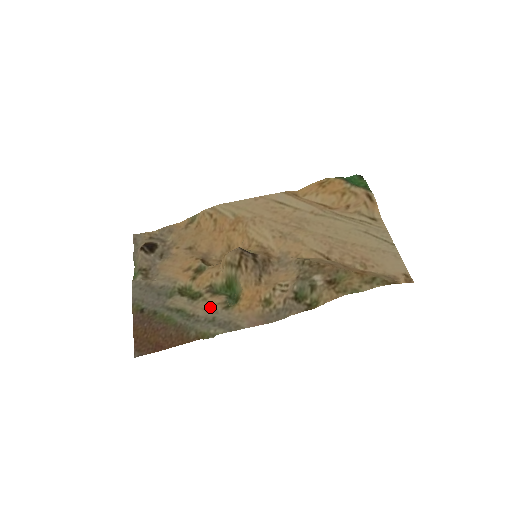
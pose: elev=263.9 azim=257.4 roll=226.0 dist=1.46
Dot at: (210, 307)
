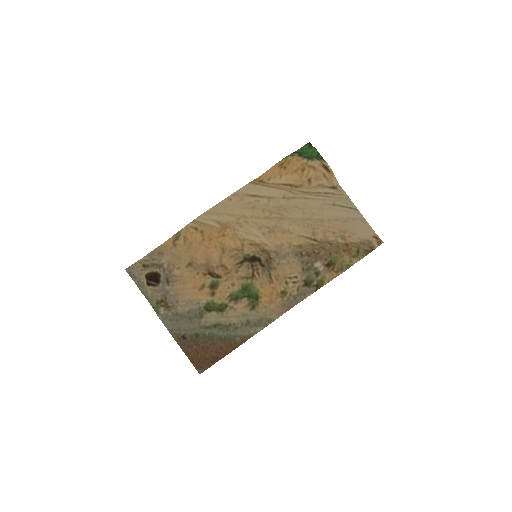
Dot at: (239, 313)
